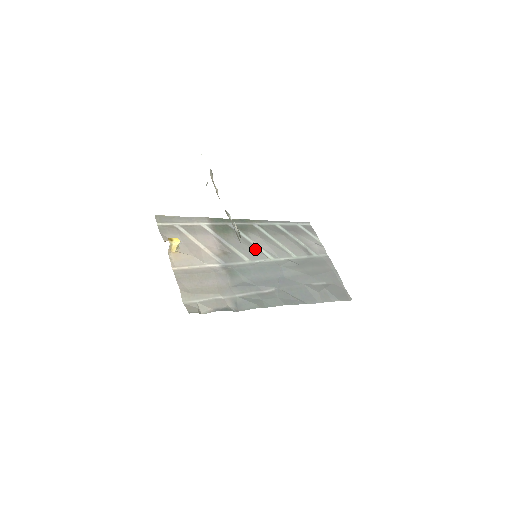
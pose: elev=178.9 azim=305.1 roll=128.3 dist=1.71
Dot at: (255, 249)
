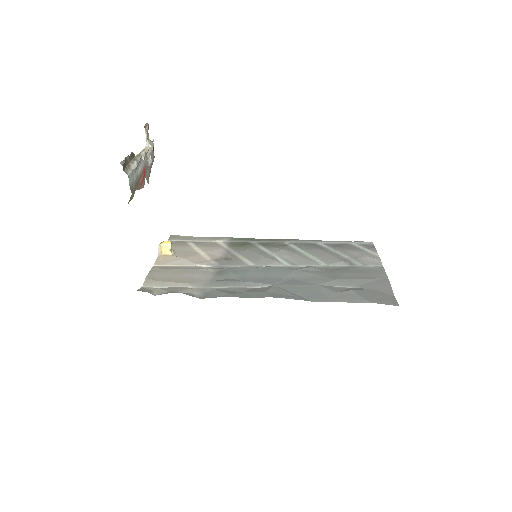
Dot at: (269, 257)
